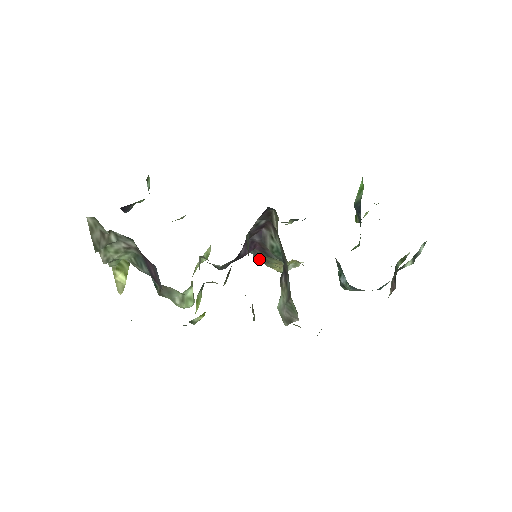
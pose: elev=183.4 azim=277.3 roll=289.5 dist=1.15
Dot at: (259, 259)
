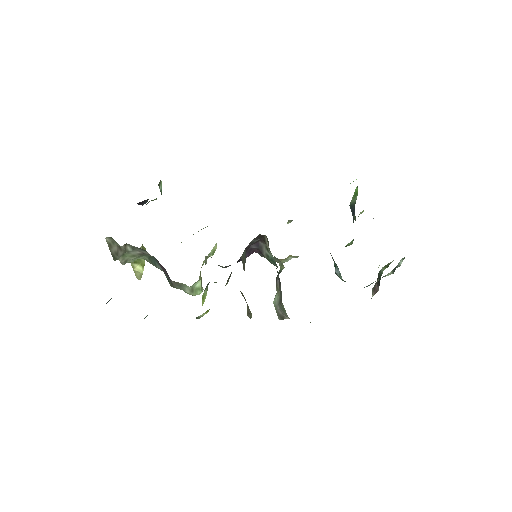
Dot at: occluded
